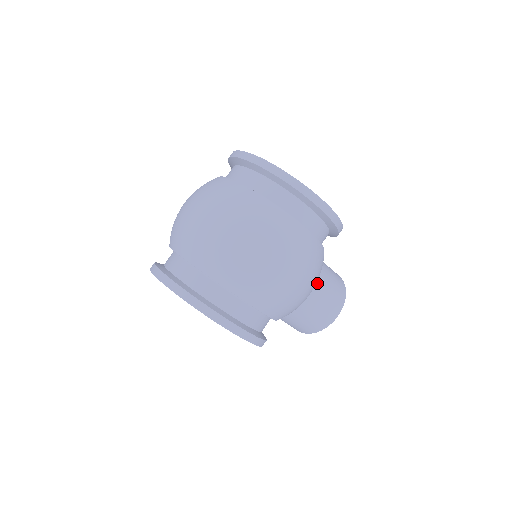
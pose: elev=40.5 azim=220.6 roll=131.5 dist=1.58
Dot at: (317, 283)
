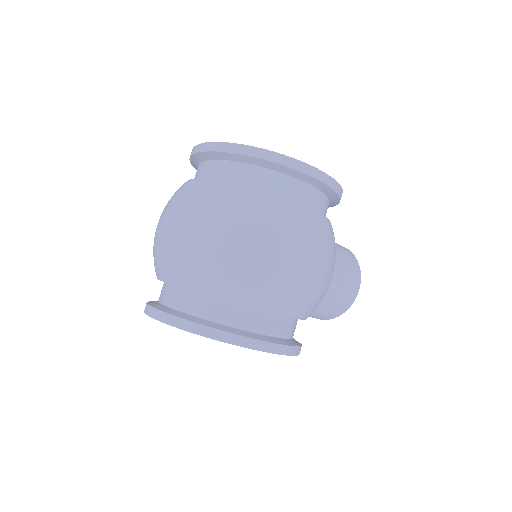
Dot at: occluded
